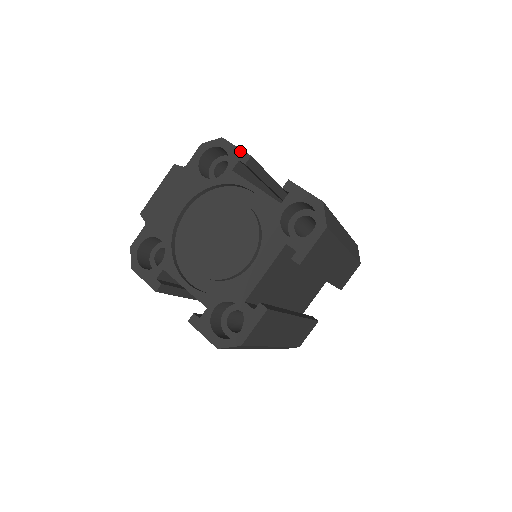
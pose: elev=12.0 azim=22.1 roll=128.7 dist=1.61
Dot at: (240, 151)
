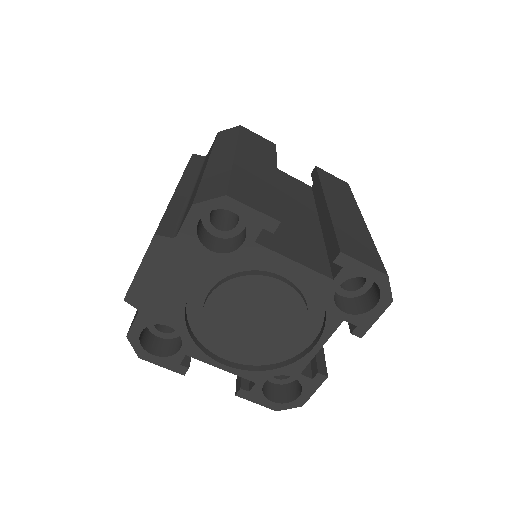
Dot at: (262, 216)
